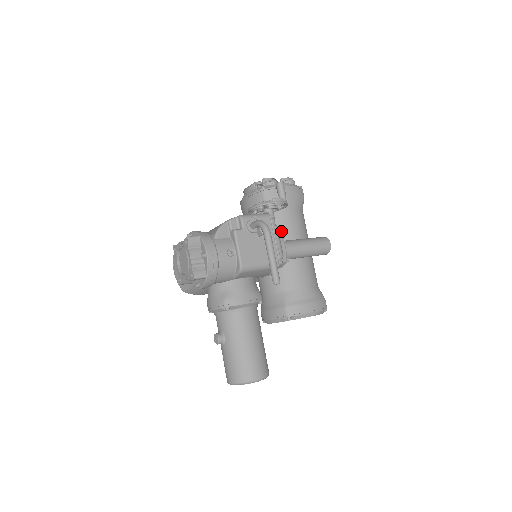
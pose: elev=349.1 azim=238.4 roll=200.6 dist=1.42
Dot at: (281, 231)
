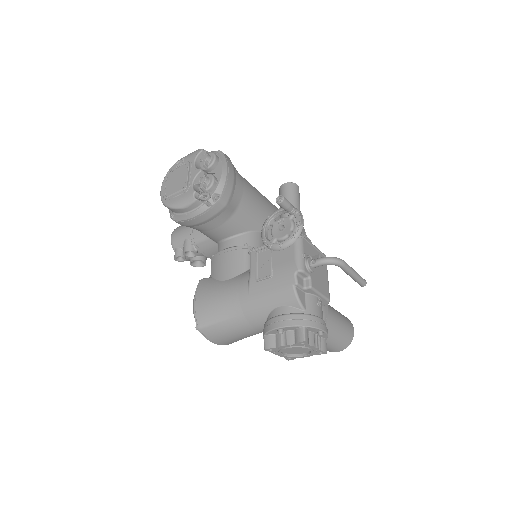
Dot at: (254, 215)
